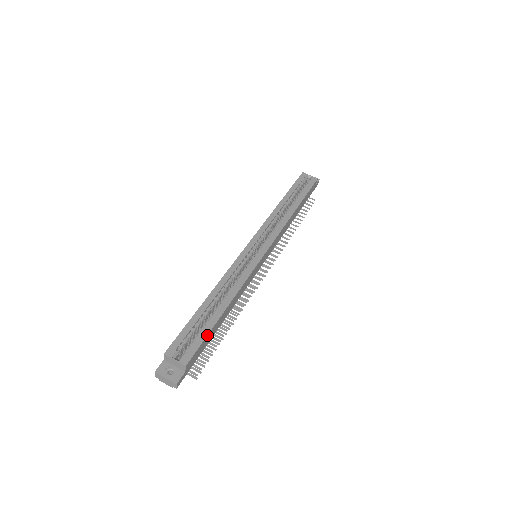
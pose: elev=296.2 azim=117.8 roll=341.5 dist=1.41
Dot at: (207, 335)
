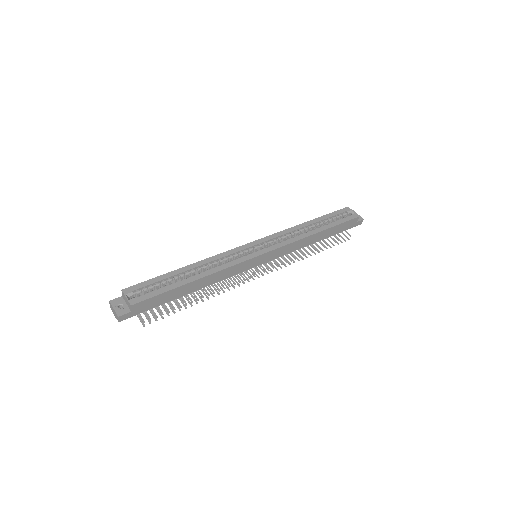
Dot at: (164, 292)
